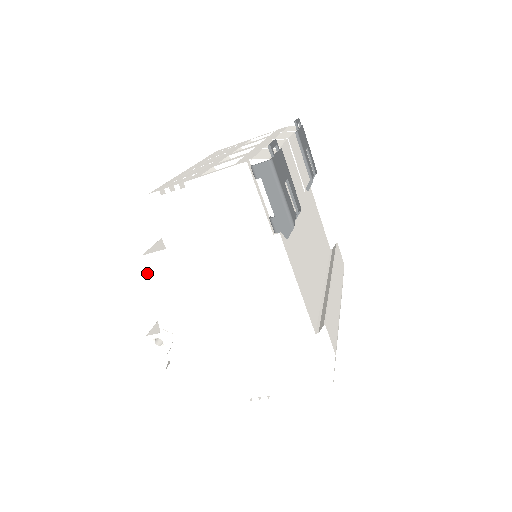
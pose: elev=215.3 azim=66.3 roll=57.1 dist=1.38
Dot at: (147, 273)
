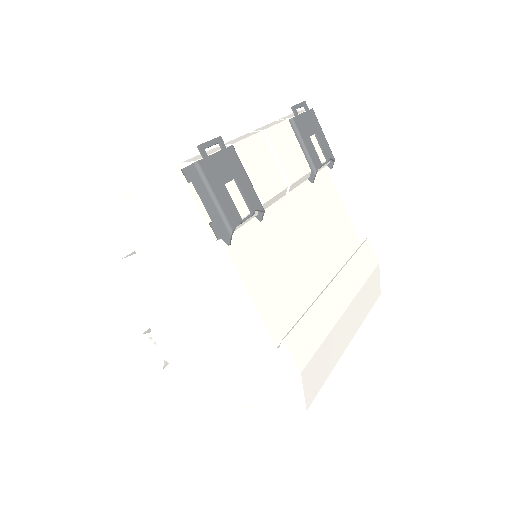
Dot at: occluded
